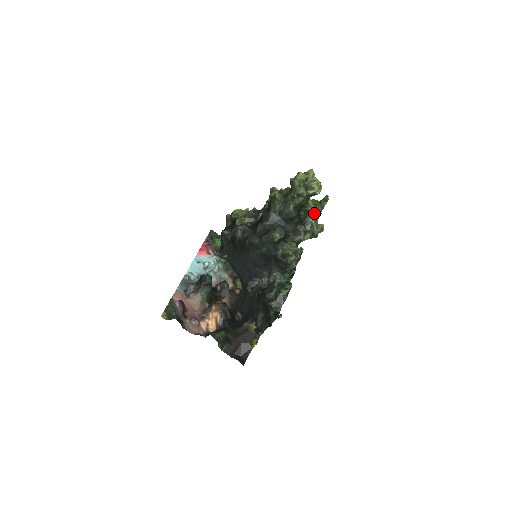
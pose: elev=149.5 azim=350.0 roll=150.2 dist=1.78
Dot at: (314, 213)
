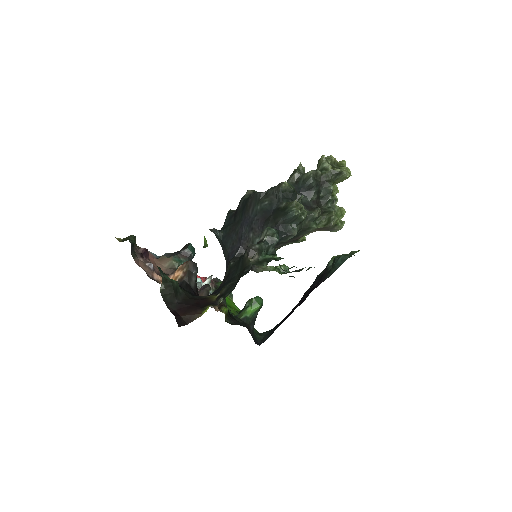
Dot at: (336, 206)
